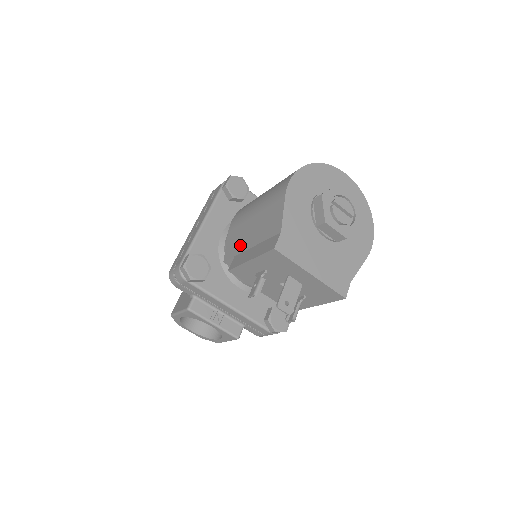
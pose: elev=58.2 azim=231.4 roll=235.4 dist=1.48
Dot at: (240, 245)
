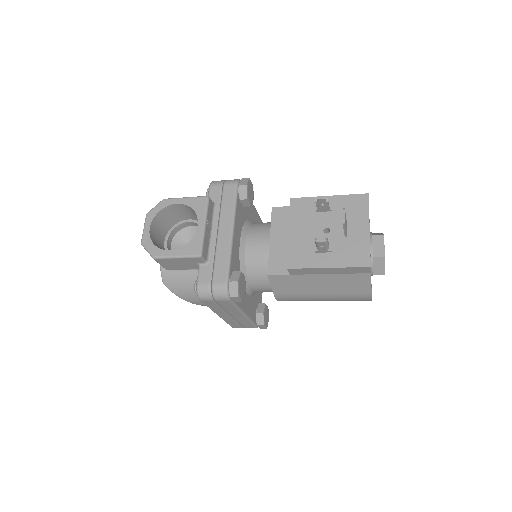
Dot at: occluded
